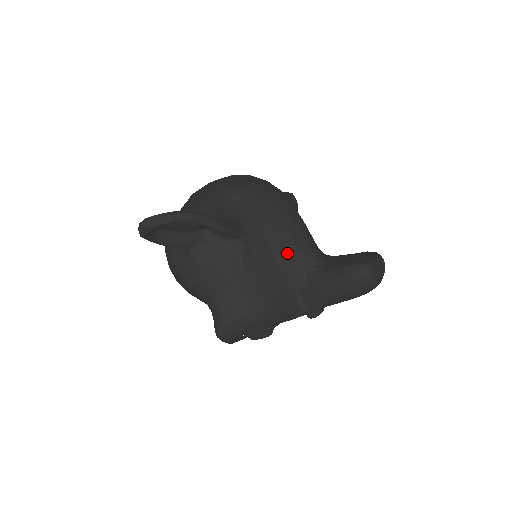
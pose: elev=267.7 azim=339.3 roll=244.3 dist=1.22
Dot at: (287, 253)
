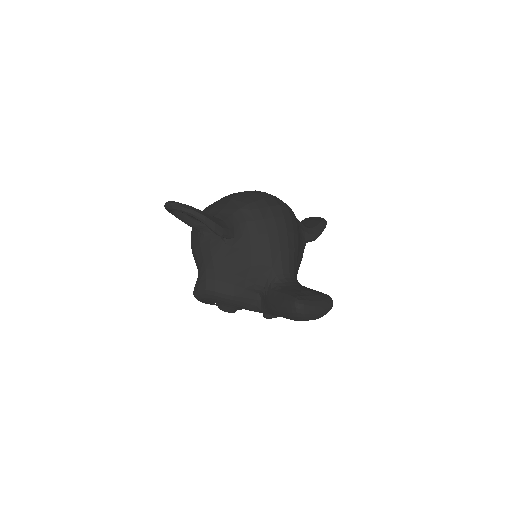
Dot at: (262, 265)
